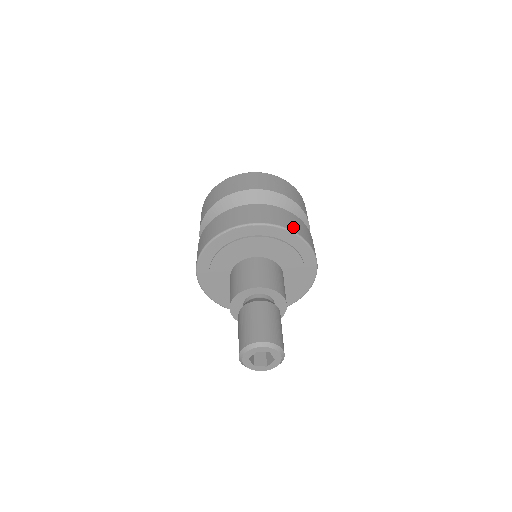
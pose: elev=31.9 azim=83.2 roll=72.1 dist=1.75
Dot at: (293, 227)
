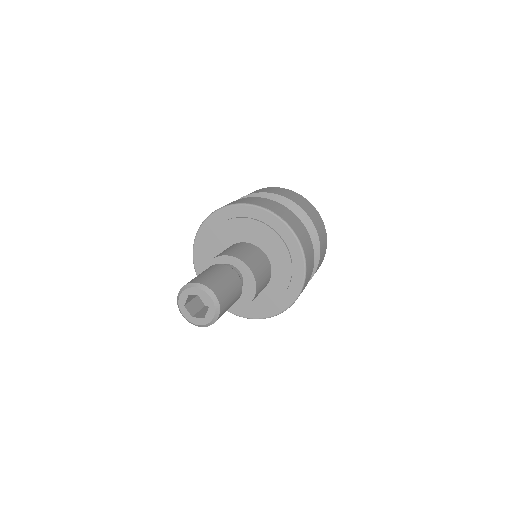
Dot at: (271, 208)
